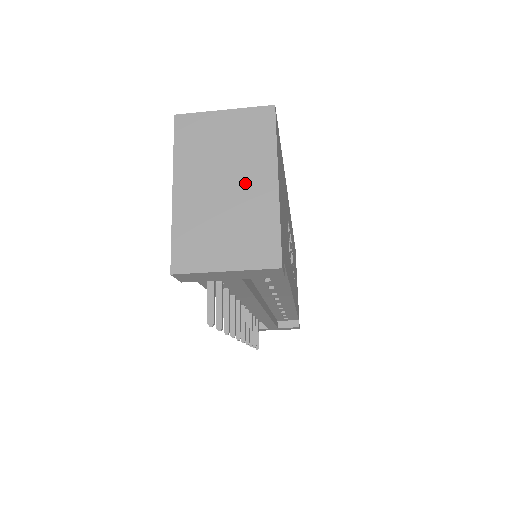
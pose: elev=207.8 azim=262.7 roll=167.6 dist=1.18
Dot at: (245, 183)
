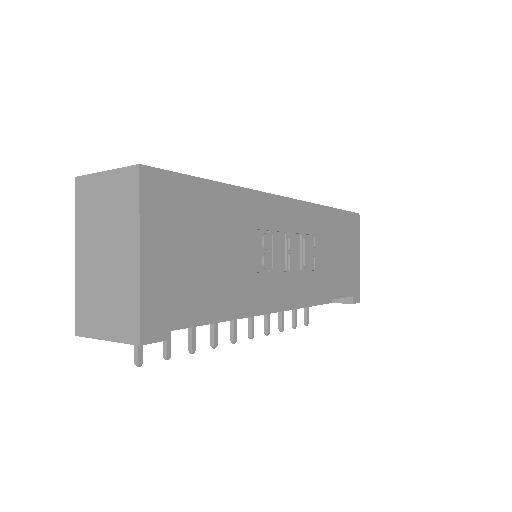
Dot at: (117, 253)
